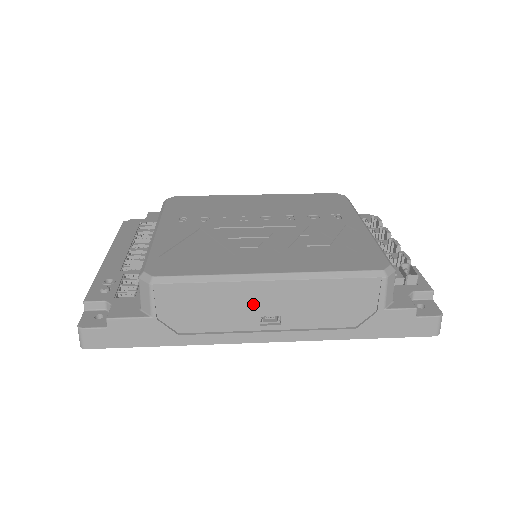
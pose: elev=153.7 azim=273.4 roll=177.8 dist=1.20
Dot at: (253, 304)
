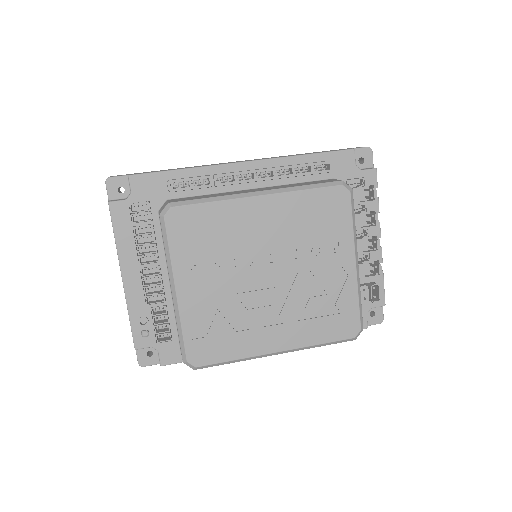
Dot at: occluded
